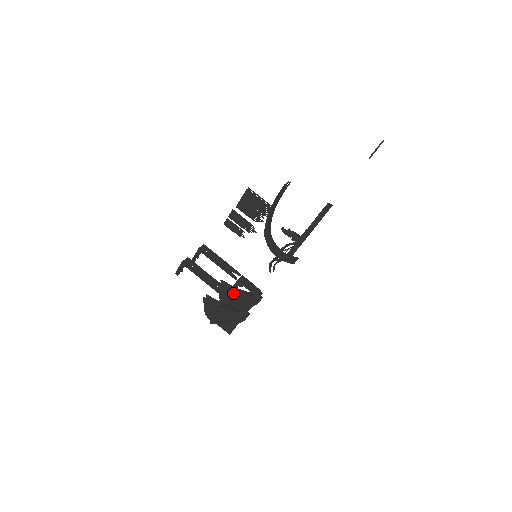
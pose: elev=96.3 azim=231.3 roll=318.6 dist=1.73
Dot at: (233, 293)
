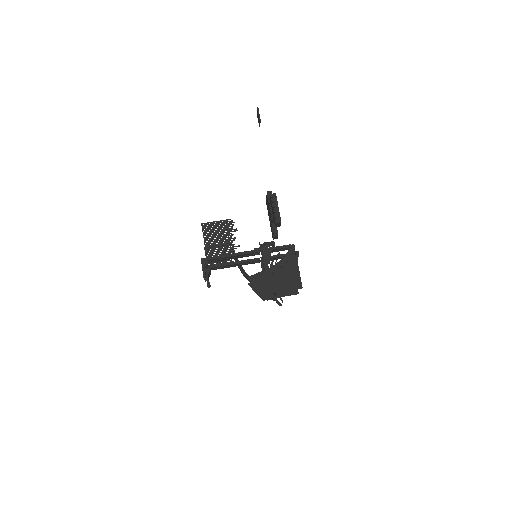
Dot at: occluded
